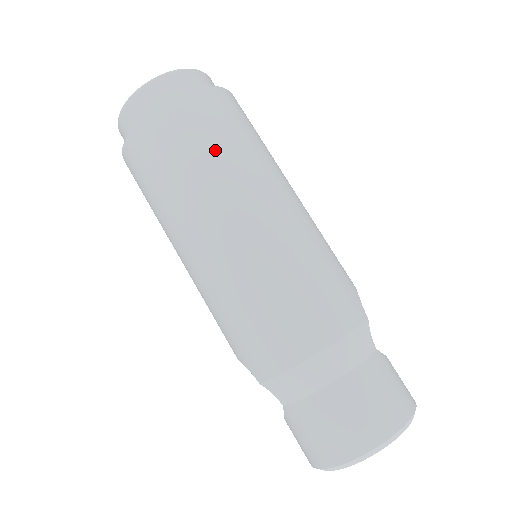
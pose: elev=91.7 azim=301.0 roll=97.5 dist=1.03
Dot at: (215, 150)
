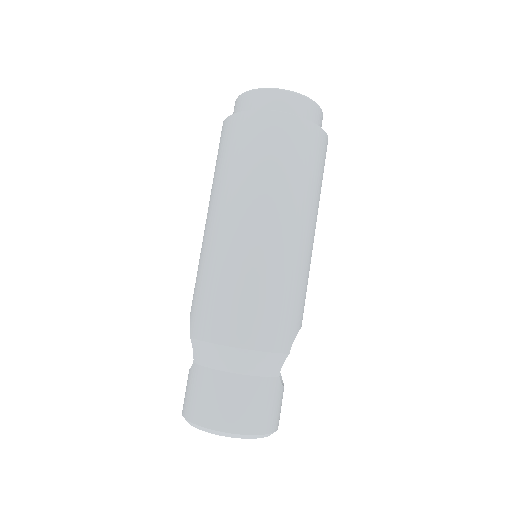
Dot at: (280, 169)
